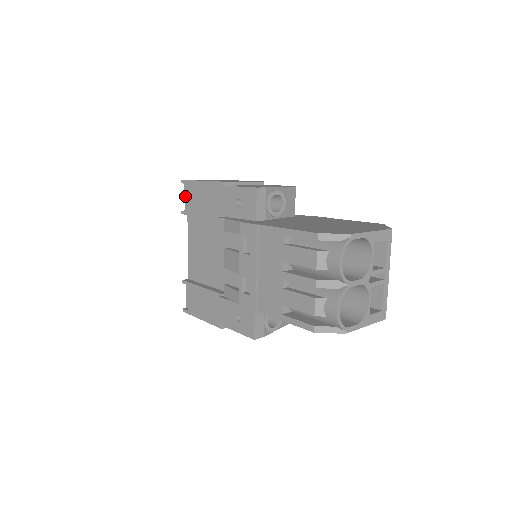
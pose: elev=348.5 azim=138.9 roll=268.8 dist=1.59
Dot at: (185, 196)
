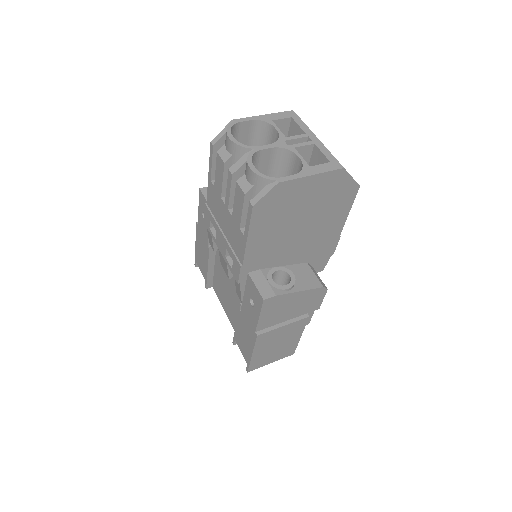
Dot at: occluded
